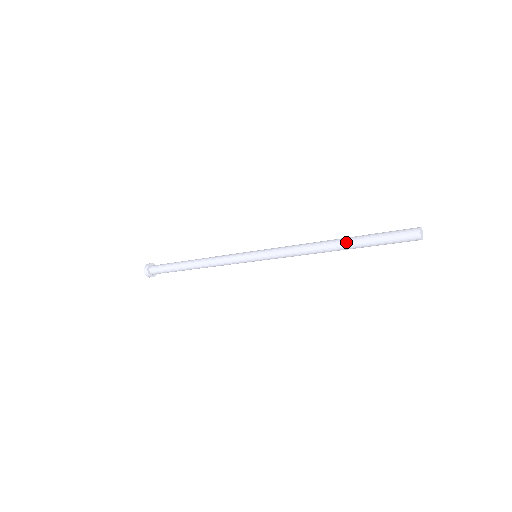
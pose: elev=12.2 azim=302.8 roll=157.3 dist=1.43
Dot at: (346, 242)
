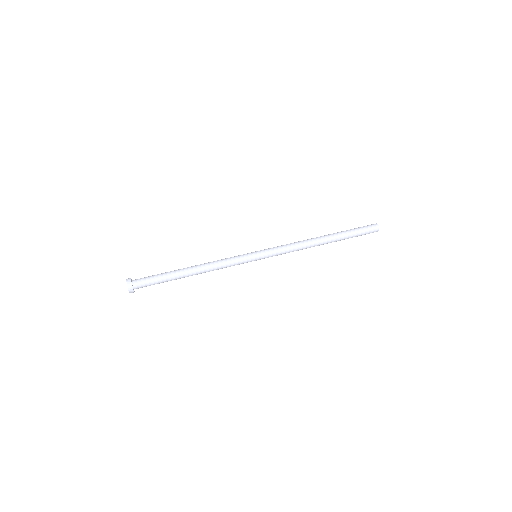
Dot at: occluded
